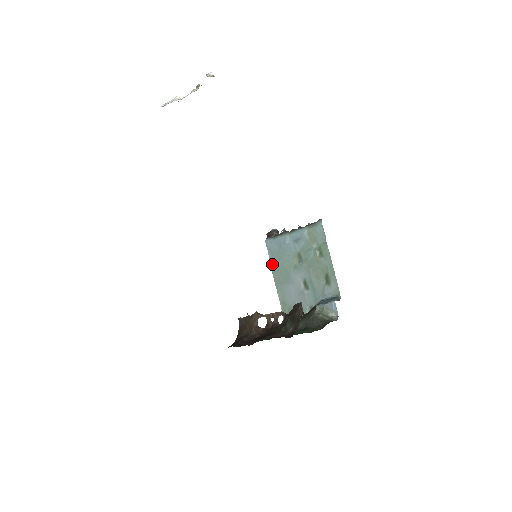
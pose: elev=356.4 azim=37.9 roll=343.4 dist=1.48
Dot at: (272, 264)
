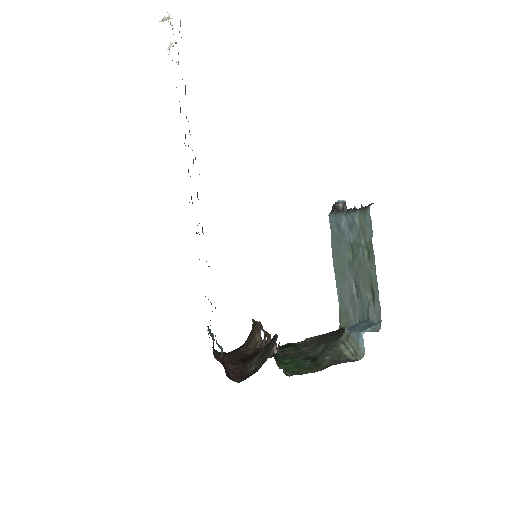
Dot at: (332, 248)
